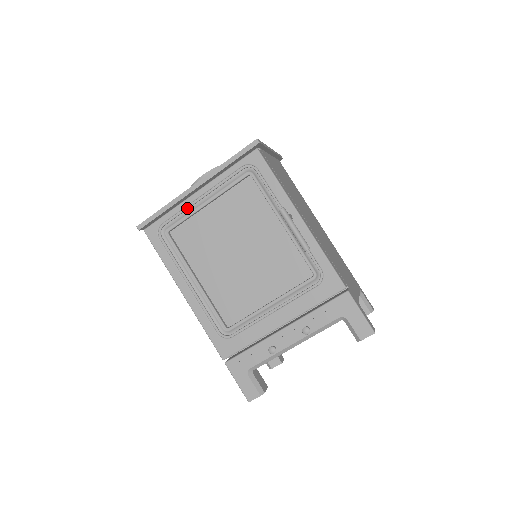
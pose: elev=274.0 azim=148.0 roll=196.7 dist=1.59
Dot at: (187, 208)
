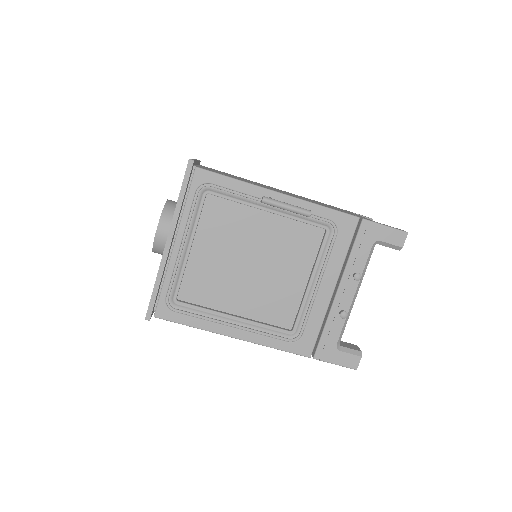
Dot at: (177, 266)
